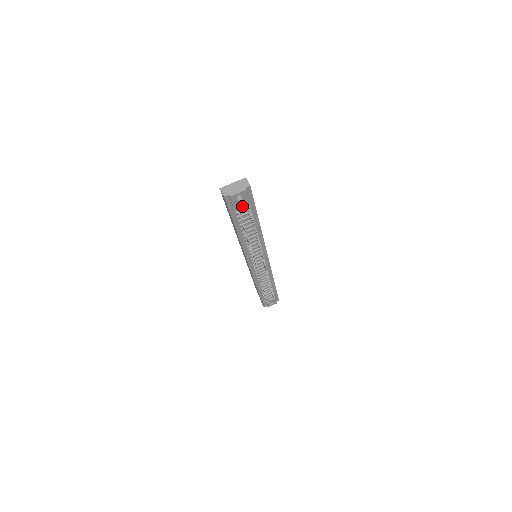
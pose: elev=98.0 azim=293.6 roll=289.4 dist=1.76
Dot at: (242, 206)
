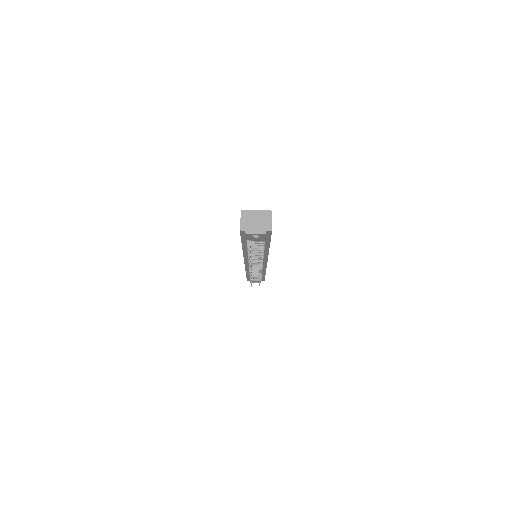
Dot at: (256, 240)
